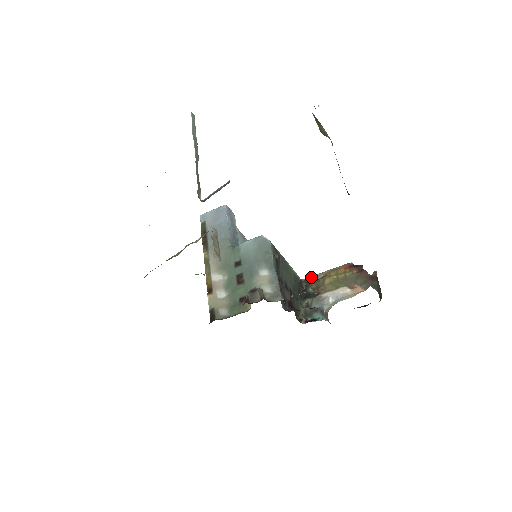
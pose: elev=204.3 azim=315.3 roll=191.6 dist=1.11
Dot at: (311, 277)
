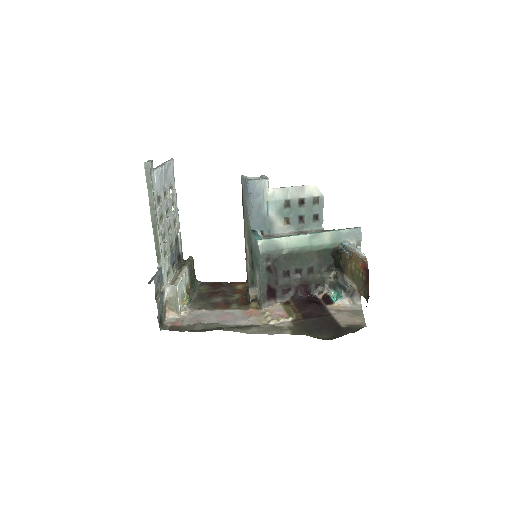
Dot at: (346, 249)
